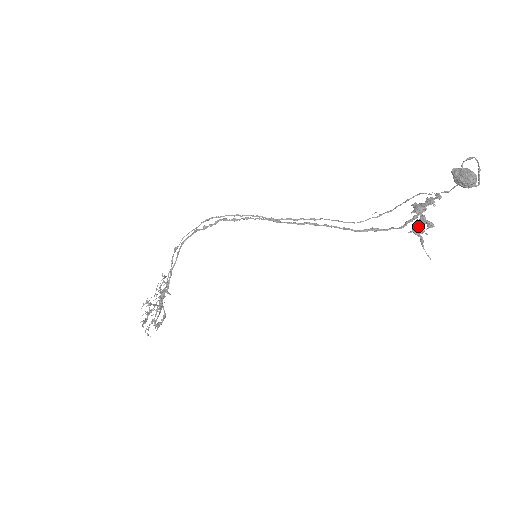
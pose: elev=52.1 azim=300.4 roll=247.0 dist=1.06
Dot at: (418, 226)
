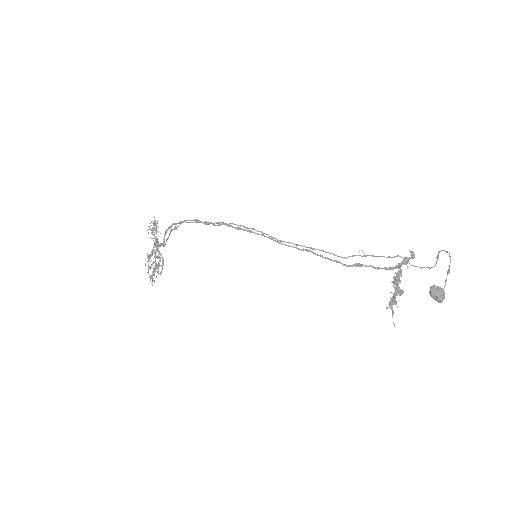
Dot at: (394, 302)
